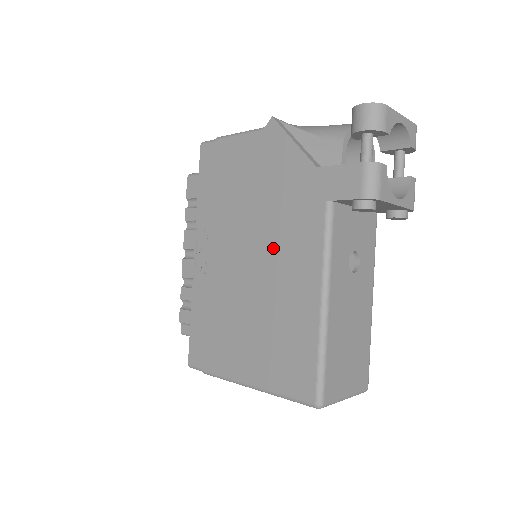
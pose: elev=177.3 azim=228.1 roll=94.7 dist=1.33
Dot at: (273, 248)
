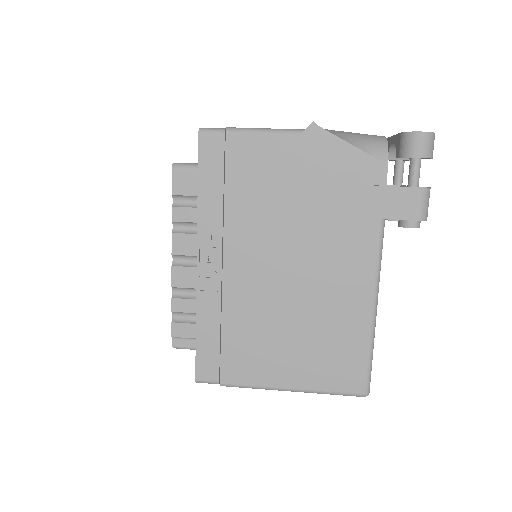
Dot at: (317, 260)
